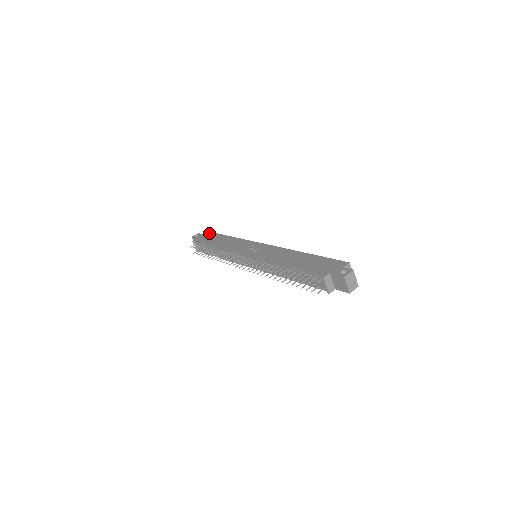
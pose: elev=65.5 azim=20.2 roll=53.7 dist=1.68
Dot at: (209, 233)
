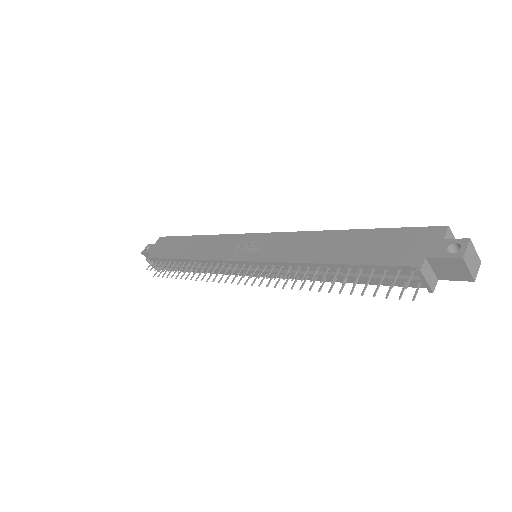
Dot at: (164, 239)
